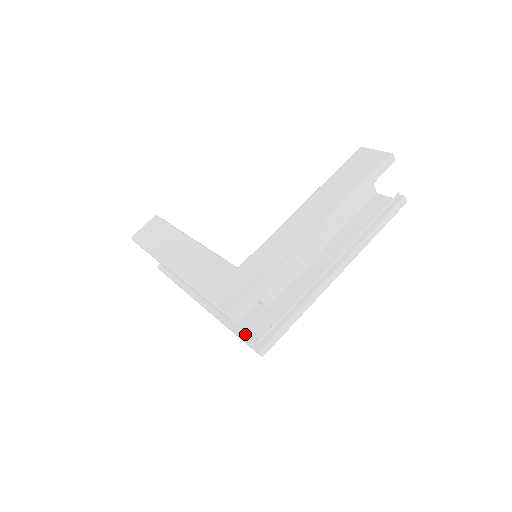
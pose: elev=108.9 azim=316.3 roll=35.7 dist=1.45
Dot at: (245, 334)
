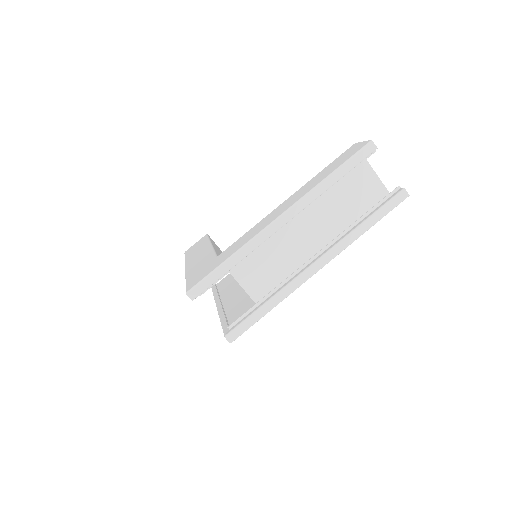
Dot at: occluded
